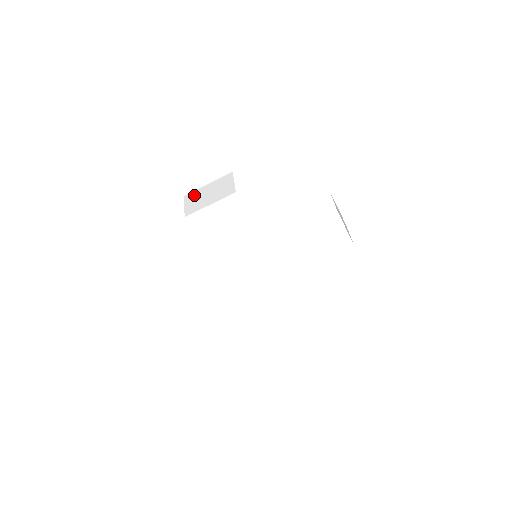
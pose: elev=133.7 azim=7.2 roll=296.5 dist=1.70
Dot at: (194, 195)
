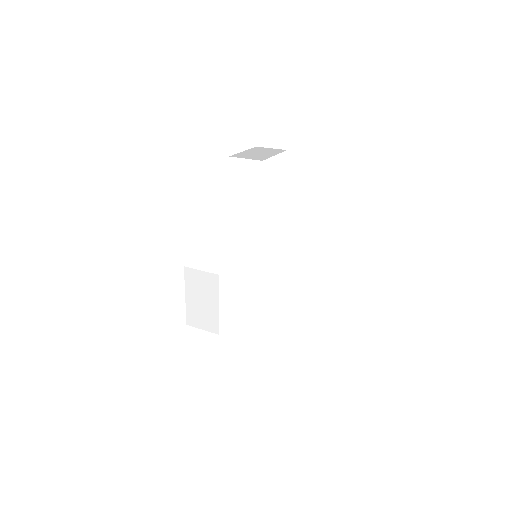
Dot at: (193, 316)
